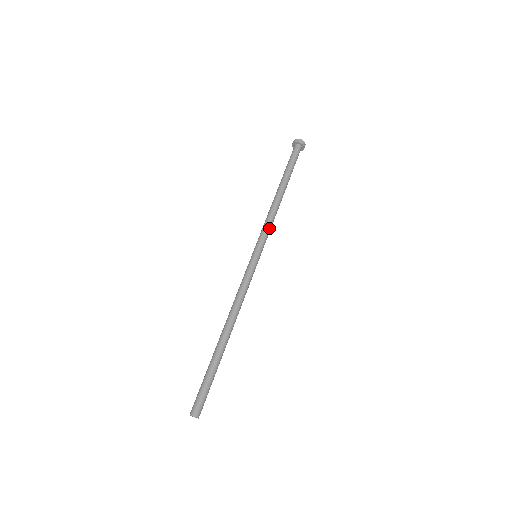
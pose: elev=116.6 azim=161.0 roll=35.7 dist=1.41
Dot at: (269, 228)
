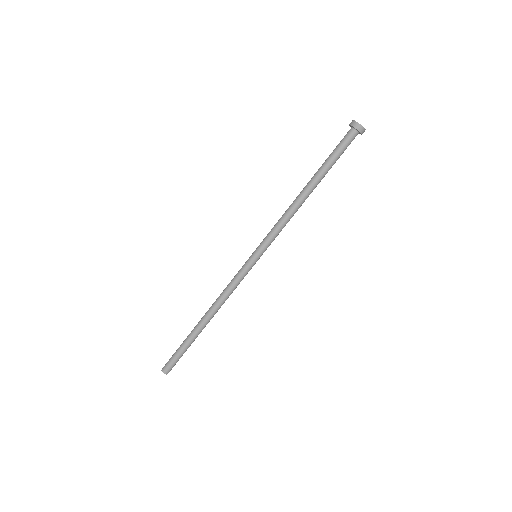
Dot at: (279, 232)
